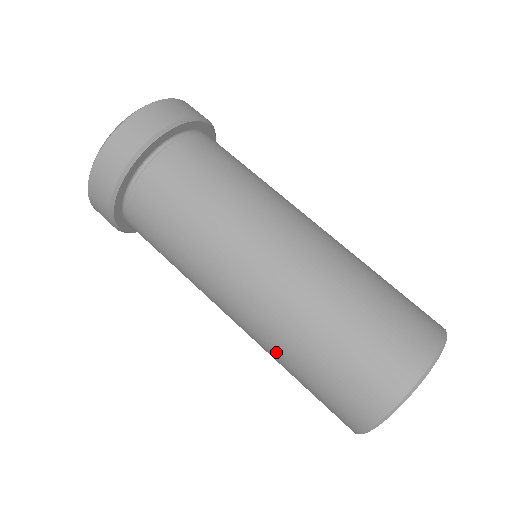
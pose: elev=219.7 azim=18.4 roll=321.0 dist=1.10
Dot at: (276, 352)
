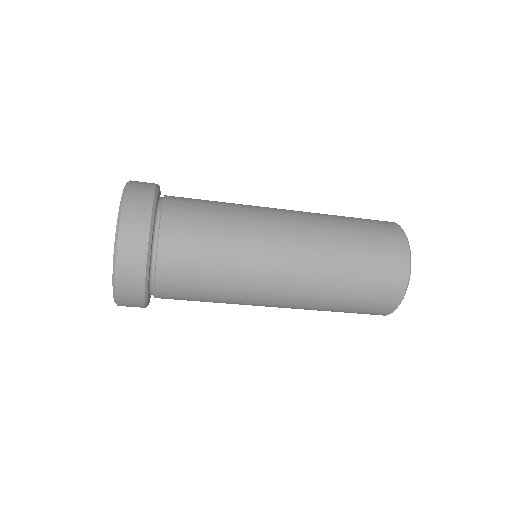
Dot at: occluded
